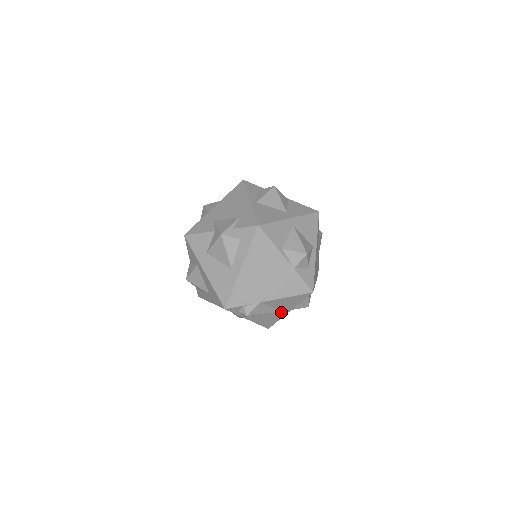
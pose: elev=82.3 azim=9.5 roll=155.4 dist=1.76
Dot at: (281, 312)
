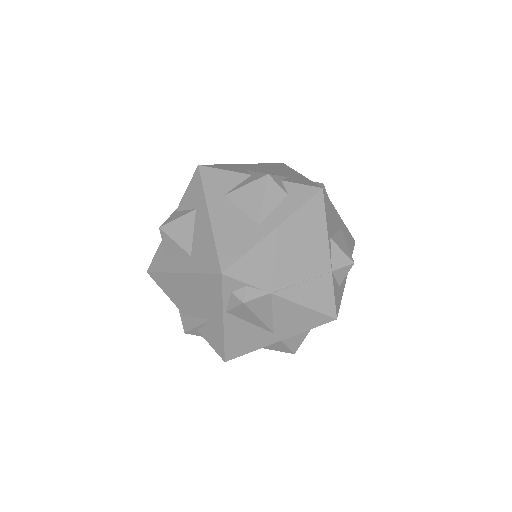
Dot at: (270, 335)
